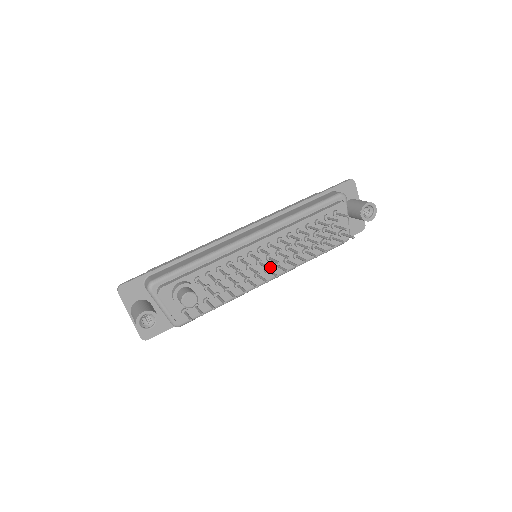
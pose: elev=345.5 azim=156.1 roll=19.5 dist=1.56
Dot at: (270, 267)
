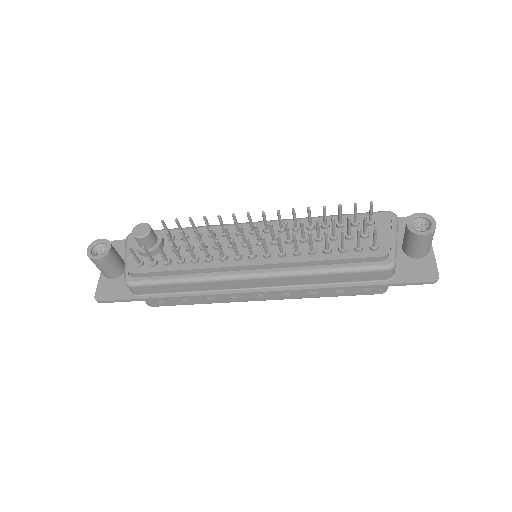
Dot at: (258, 254)
